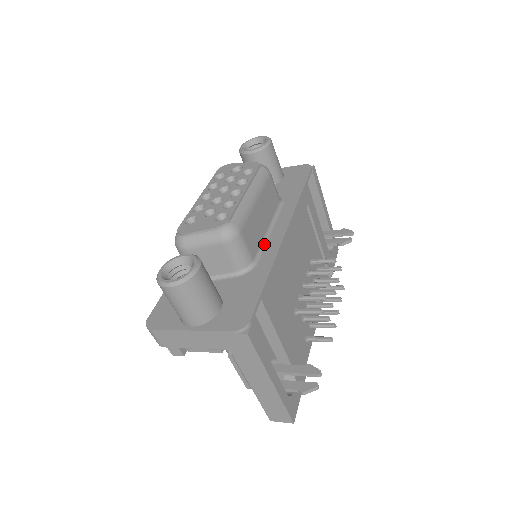
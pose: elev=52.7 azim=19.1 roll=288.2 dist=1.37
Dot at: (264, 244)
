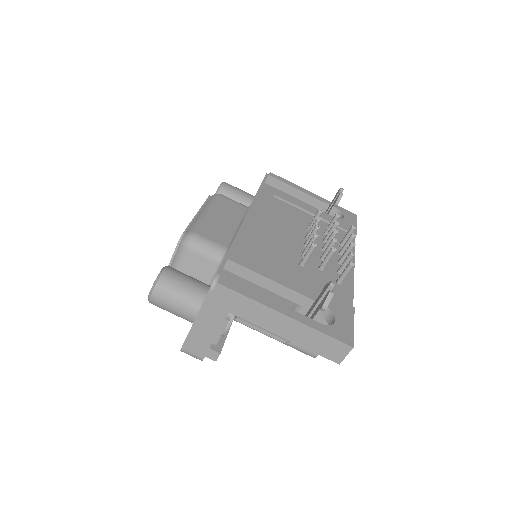
Dot at: (235, 235)
